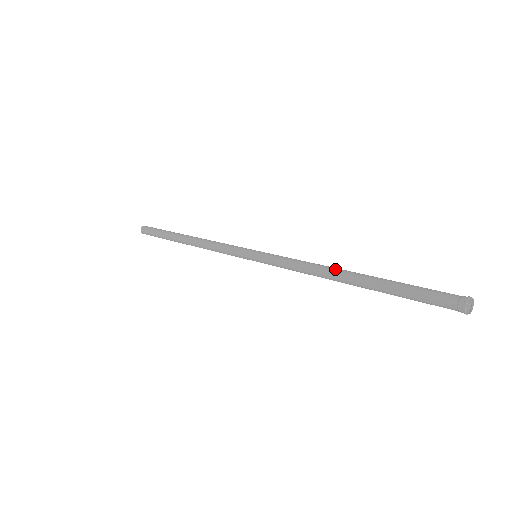
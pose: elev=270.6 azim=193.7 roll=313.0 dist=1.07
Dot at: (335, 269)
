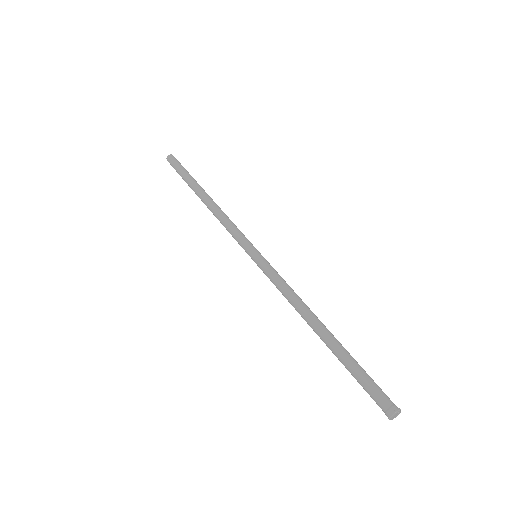
Dot at: (313, 316)
